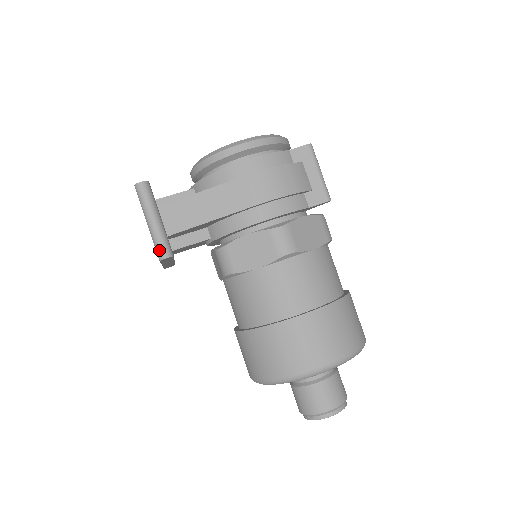
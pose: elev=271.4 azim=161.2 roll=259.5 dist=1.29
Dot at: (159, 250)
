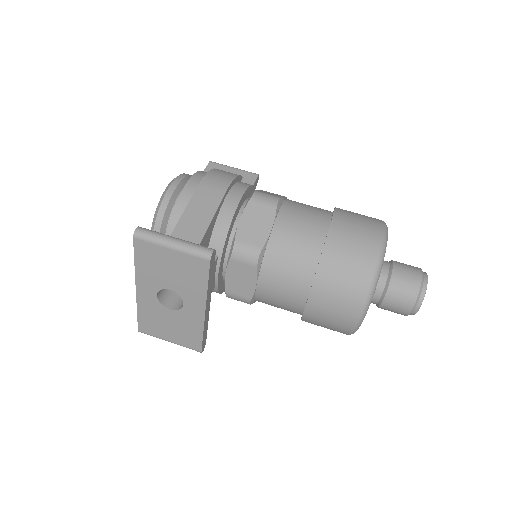
Dot at: (202, 252)
